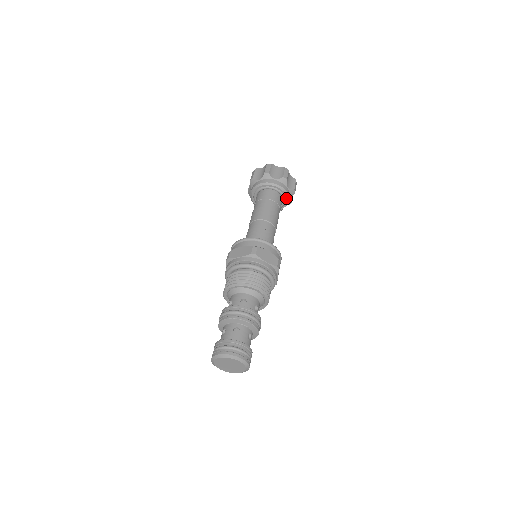
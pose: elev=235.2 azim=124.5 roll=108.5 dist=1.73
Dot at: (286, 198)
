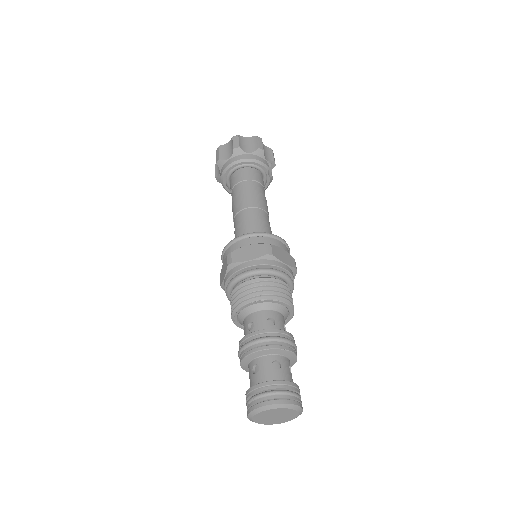
Dot at: (257, 165)
